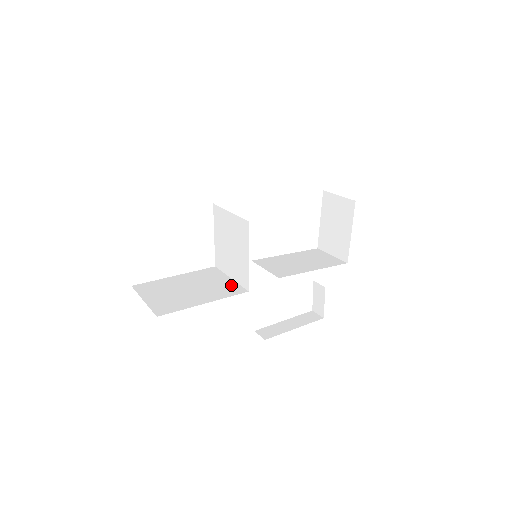
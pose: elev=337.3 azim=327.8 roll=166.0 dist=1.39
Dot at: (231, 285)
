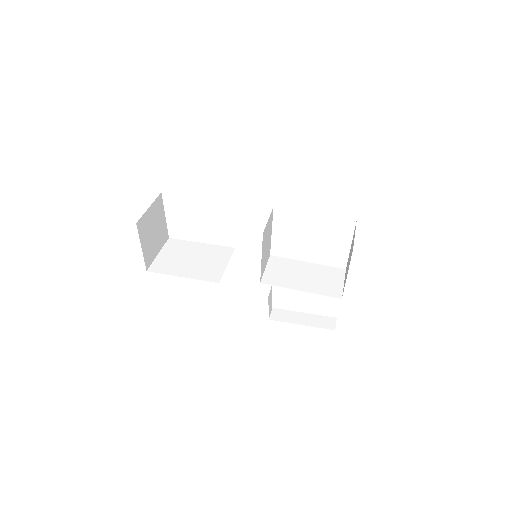
Dot at: (218, 271)
